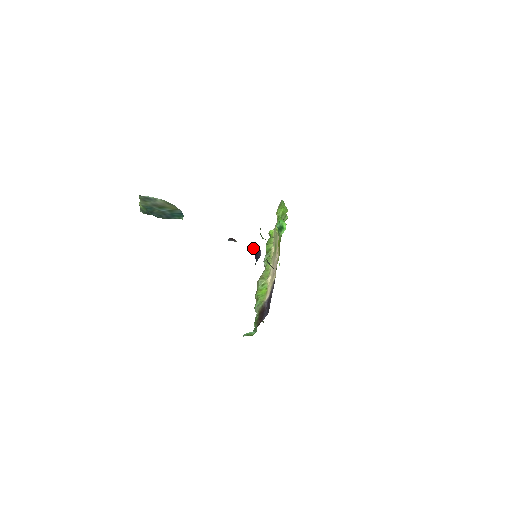
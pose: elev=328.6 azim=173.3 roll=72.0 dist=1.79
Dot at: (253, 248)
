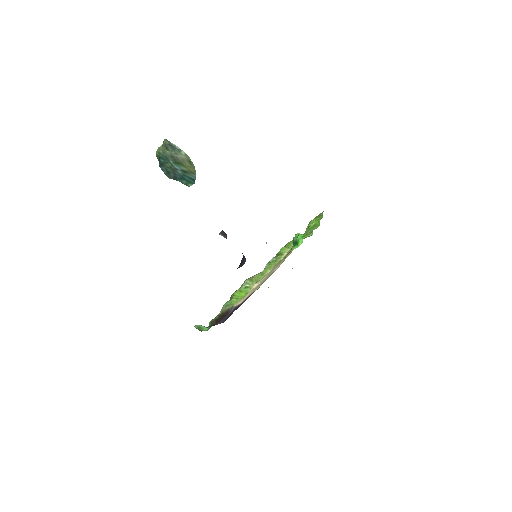
Dot at: (242, 253)
